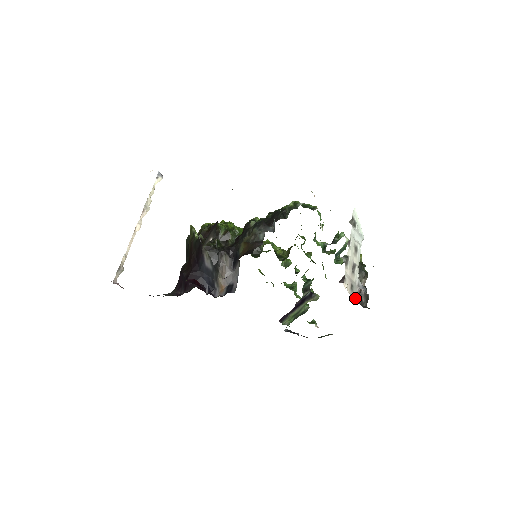
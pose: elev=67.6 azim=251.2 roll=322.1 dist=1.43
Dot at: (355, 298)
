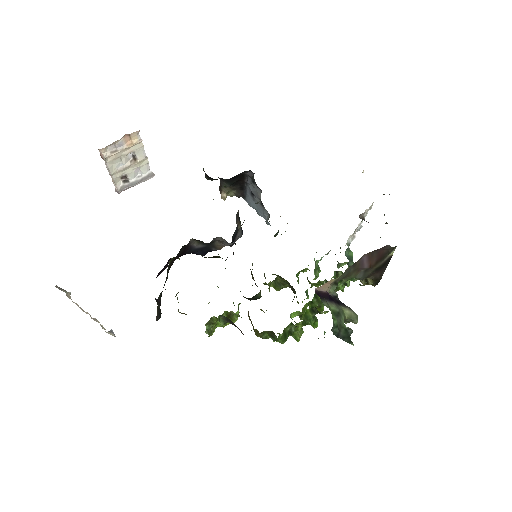
Dot at: occluded
